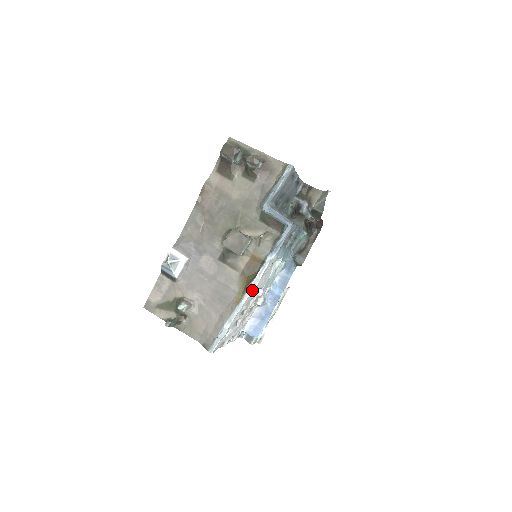
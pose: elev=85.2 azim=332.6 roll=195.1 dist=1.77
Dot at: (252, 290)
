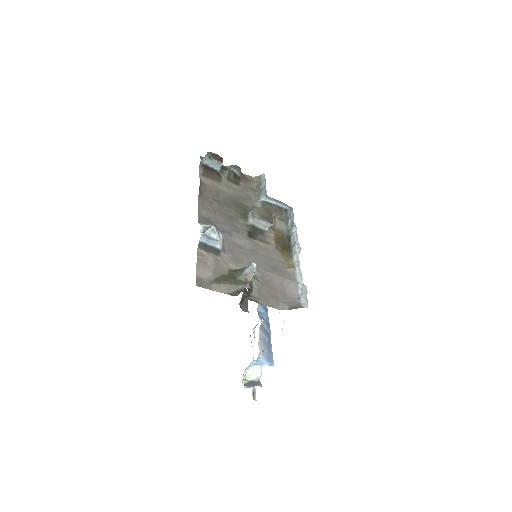
Dot at: (299, 252)
